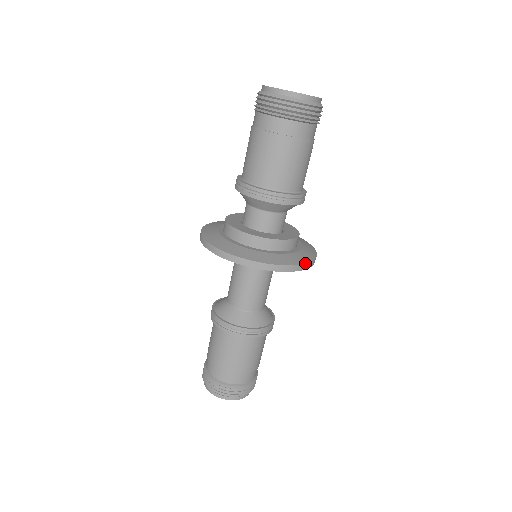
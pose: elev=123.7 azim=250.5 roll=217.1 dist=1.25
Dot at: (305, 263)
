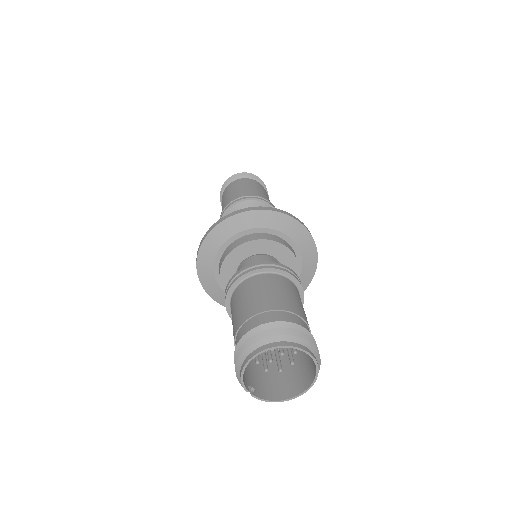
Dot at: (317, 253)
